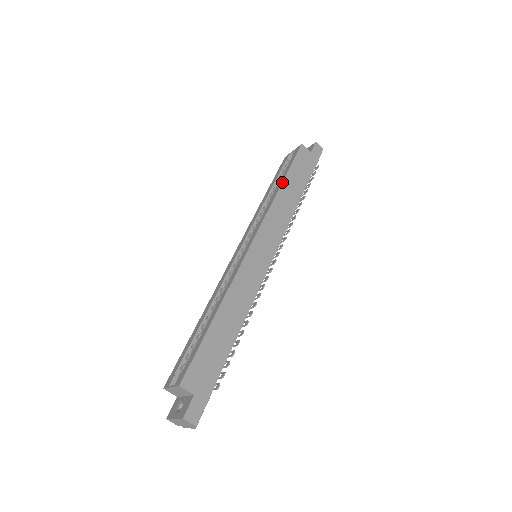
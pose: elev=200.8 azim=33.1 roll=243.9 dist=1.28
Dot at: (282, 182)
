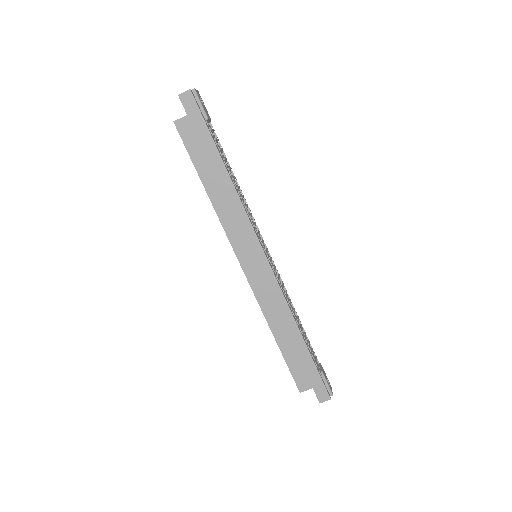
Dot at: occluded
